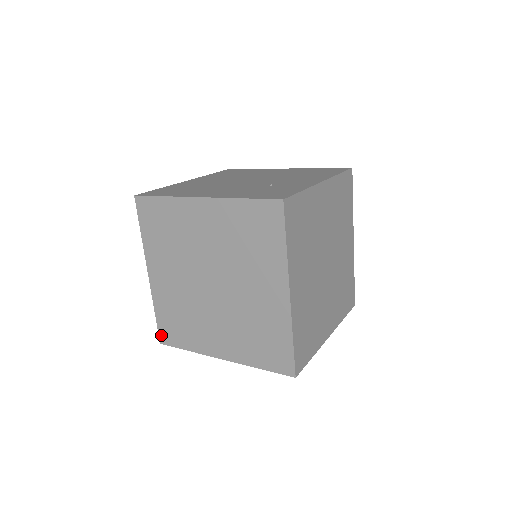
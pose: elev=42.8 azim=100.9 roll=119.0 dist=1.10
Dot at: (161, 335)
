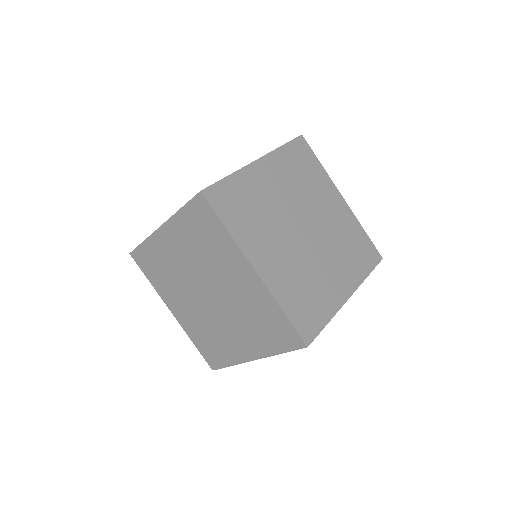
Dot at: (208, 362)
